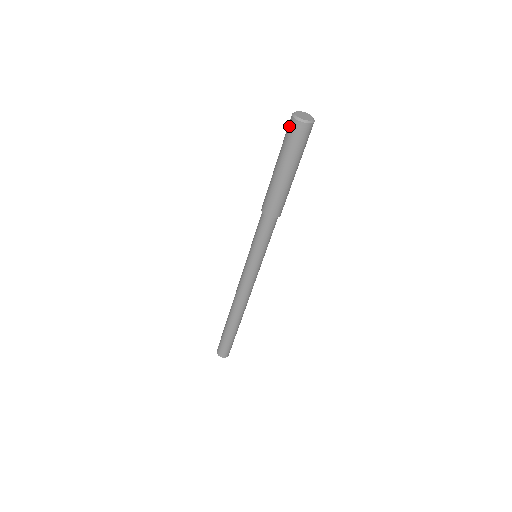
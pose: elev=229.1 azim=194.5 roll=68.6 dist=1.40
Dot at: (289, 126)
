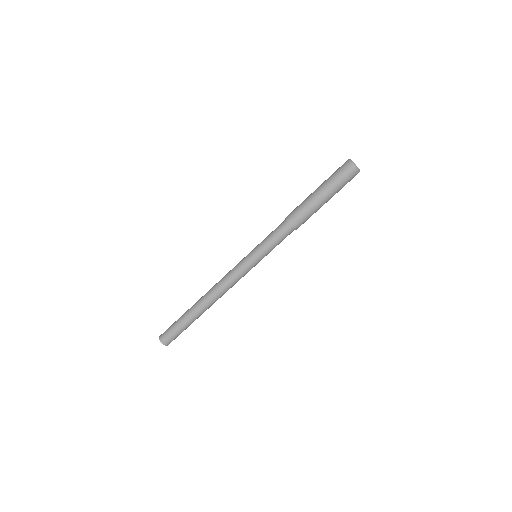
Dot at: (342, 165)
